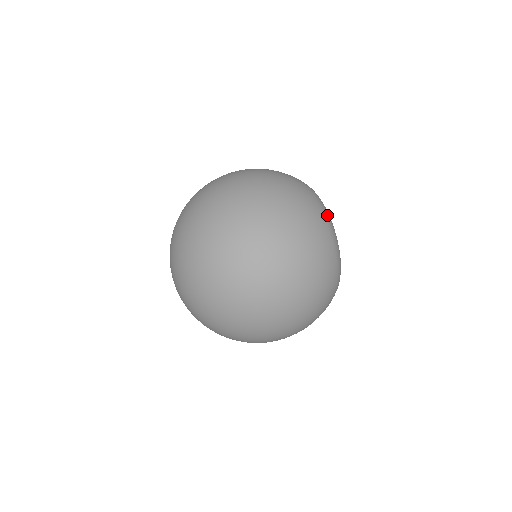
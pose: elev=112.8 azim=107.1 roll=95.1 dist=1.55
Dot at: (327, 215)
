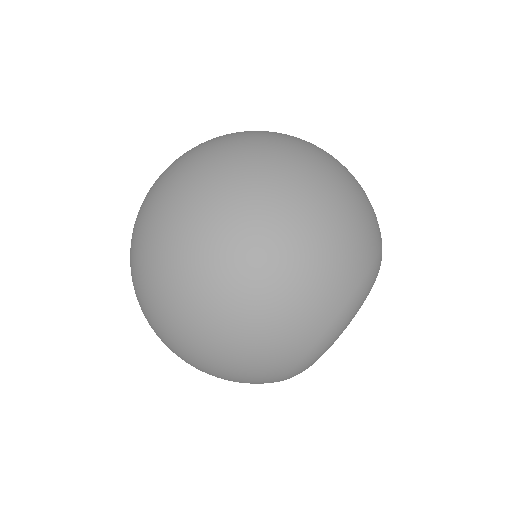
Dot at: (299, 371)
